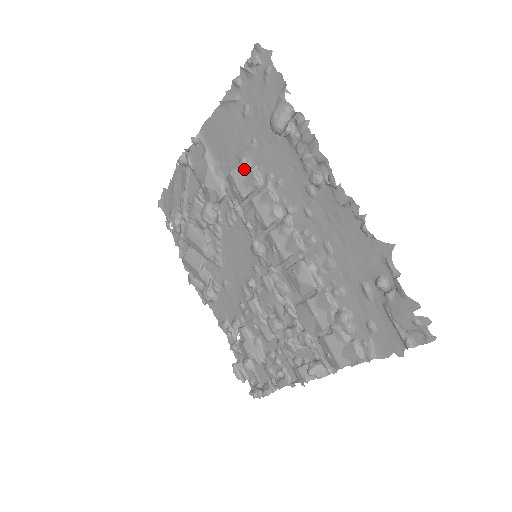
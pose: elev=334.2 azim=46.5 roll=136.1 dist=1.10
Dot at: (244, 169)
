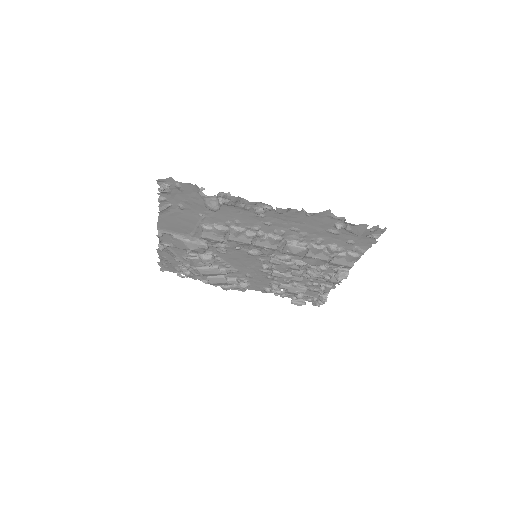
Dot at: (209, 230)
